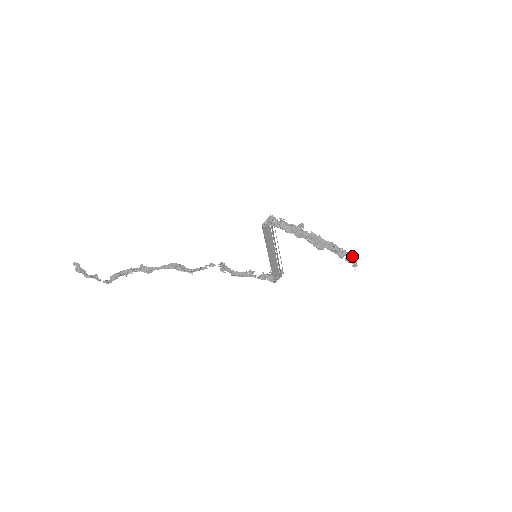
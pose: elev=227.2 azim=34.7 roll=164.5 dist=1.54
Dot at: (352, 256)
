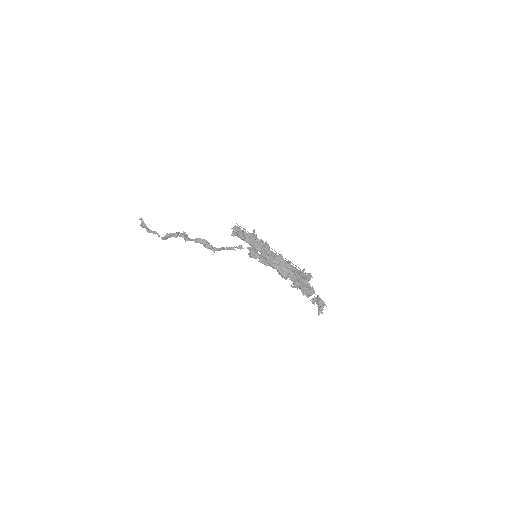
Dot at: (317, 299)
